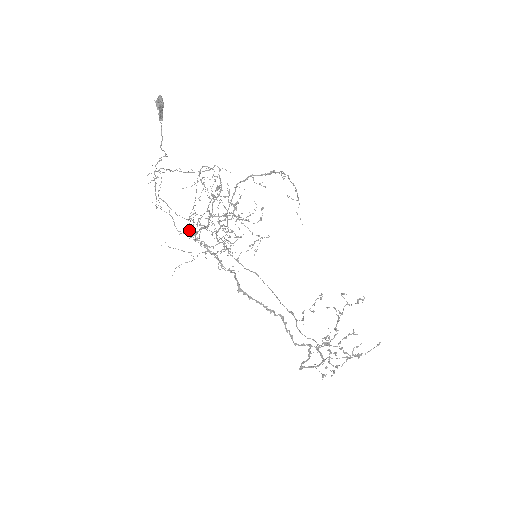
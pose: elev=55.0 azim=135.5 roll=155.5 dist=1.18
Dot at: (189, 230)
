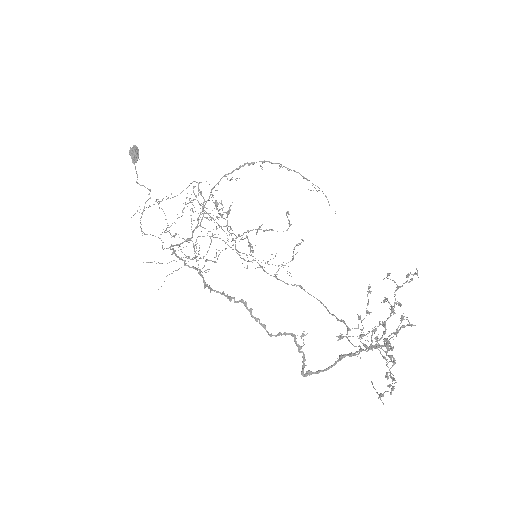
Dot at: occluded
